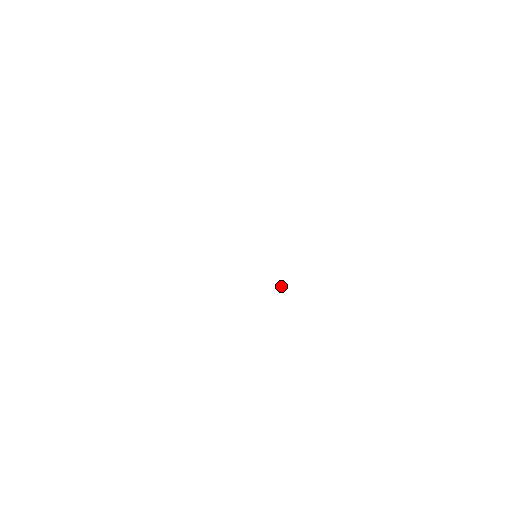
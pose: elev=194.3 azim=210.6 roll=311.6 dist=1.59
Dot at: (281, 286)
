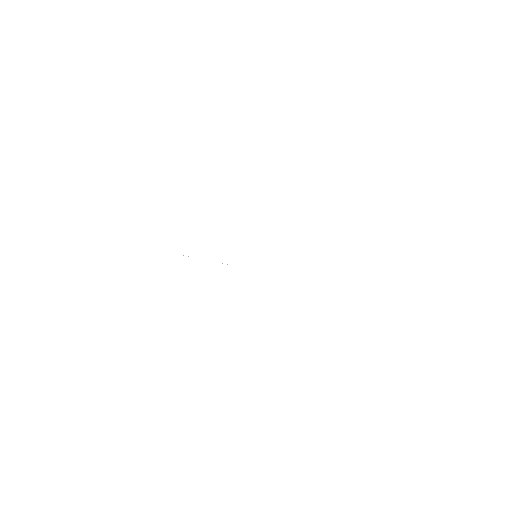
Dot at: occluded
